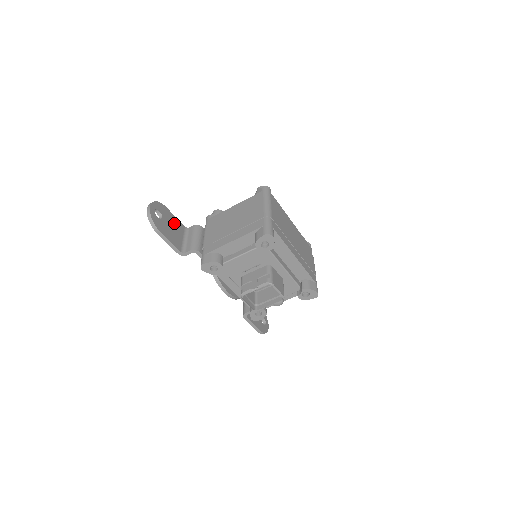
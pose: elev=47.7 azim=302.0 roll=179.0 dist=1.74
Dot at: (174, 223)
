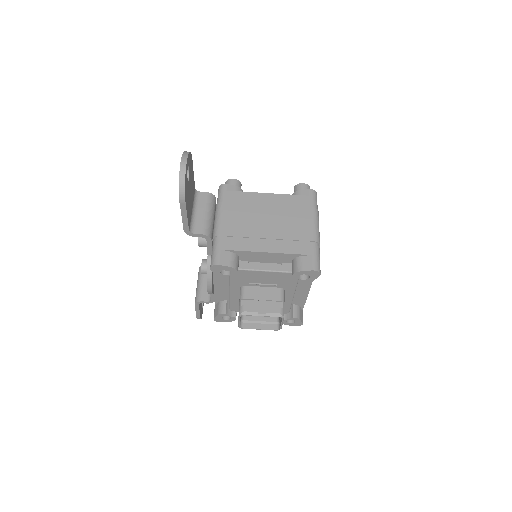
Dot at: (192, 185)
